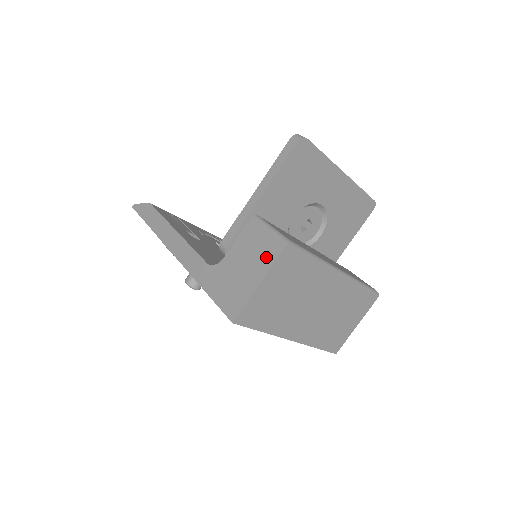
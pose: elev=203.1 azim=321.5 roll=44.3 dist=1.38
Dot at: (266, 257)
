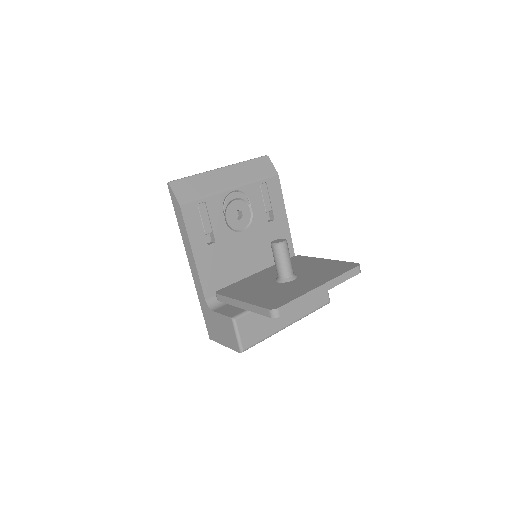
Dot at: (230, 343)
